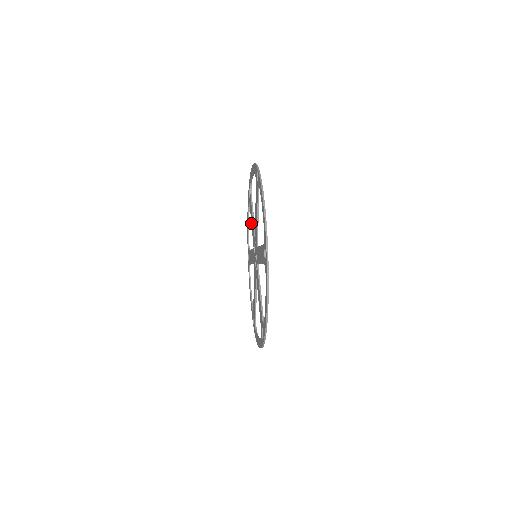
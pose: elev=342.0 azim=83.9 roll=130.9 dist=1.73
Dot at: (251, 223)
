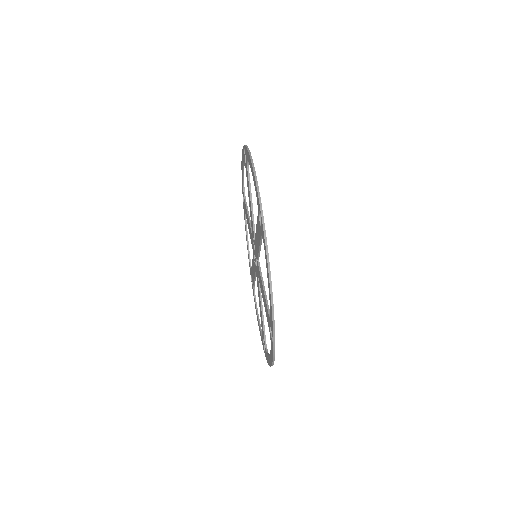
Dot at: occluded
